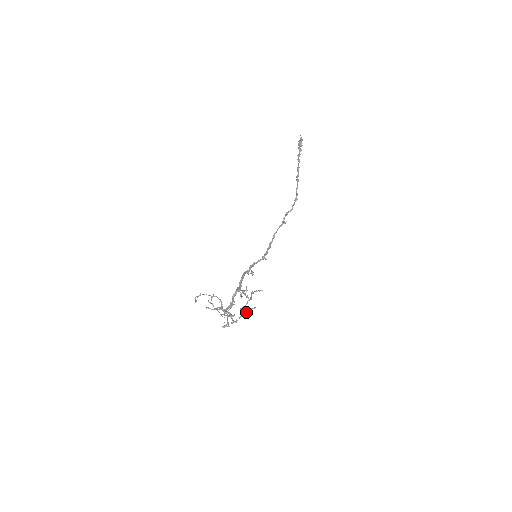
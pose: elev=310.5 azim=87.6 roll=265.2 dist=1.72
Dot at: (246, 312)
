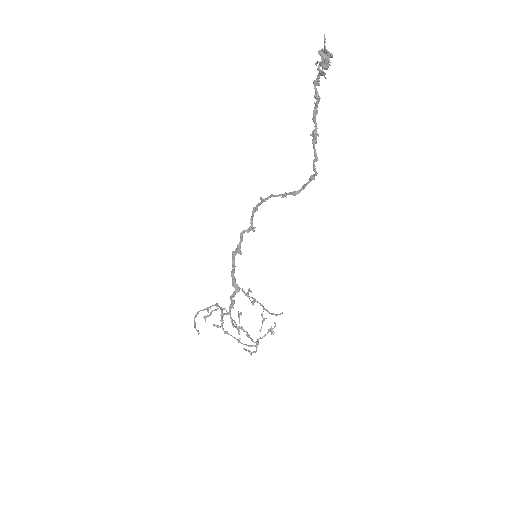
Dot at: occluded
